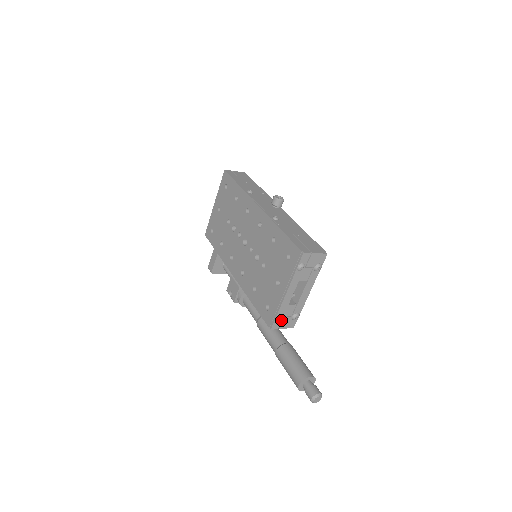
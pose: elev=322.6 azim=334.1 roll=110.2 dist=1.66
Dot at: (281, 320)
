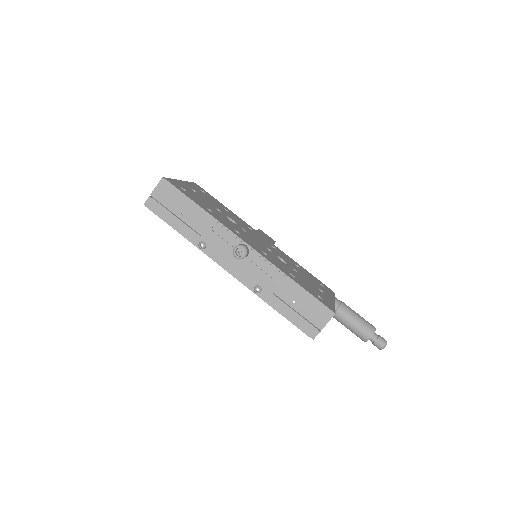
Dot at: occluded
